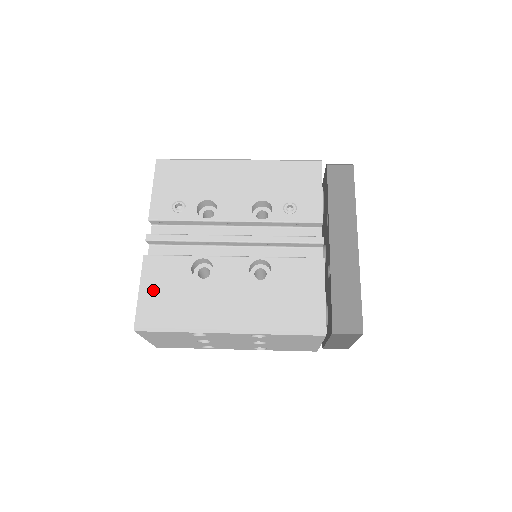
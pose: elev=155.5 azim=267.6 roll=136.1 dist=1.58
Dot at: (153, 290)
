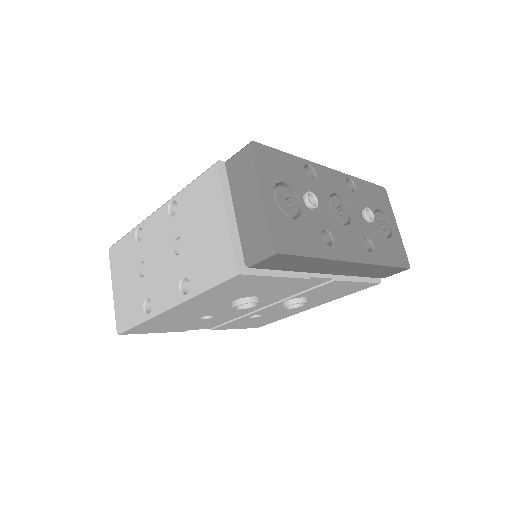
Dot at: occluded
